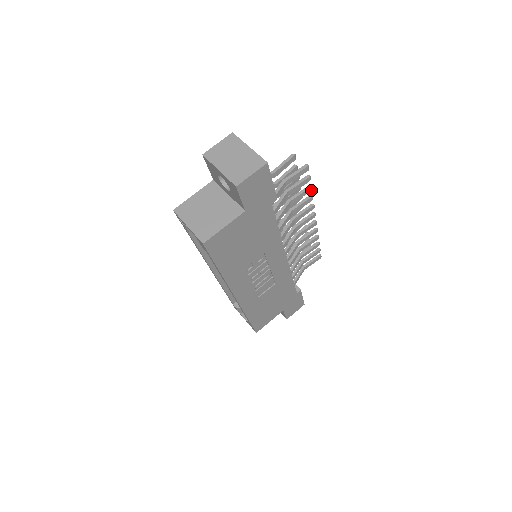
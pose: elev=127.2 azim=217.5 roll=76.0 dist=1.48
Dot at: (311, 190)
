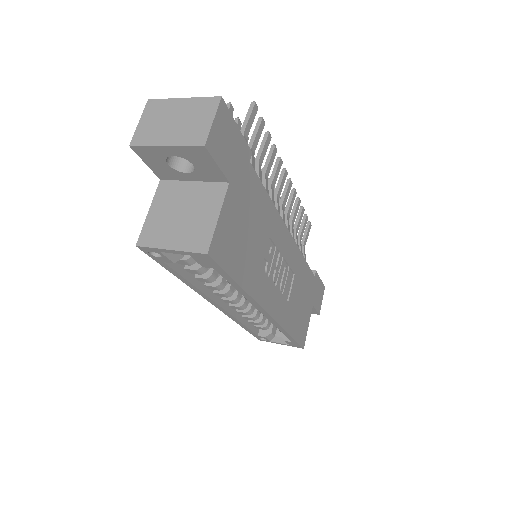
Dot at: (270, 137)
